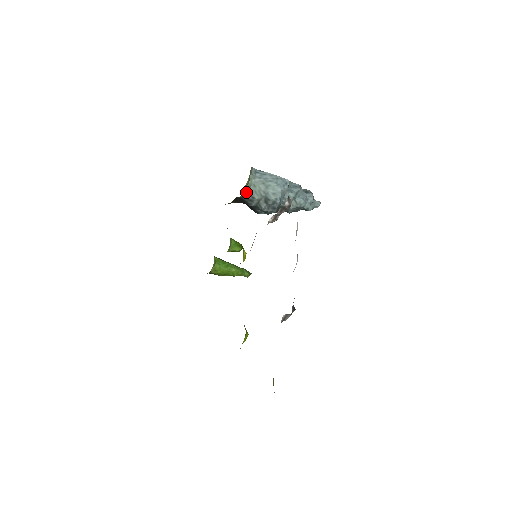
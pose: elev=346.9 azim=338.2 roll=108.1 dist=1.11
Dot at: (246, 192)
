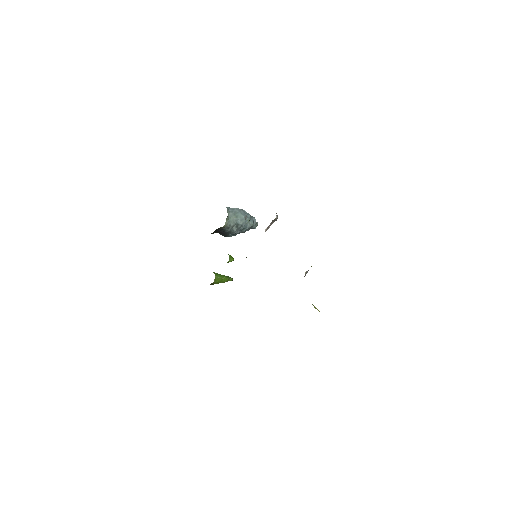
Dot at: (226, 223)
